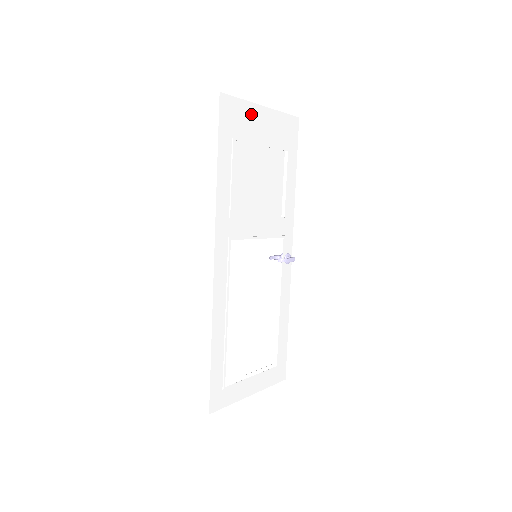
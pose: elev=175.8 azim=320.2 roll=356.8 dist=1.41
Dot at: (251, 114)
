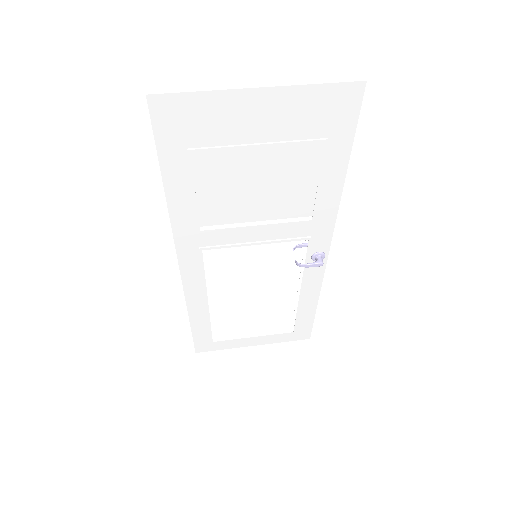
Dot at: (227, 107)
